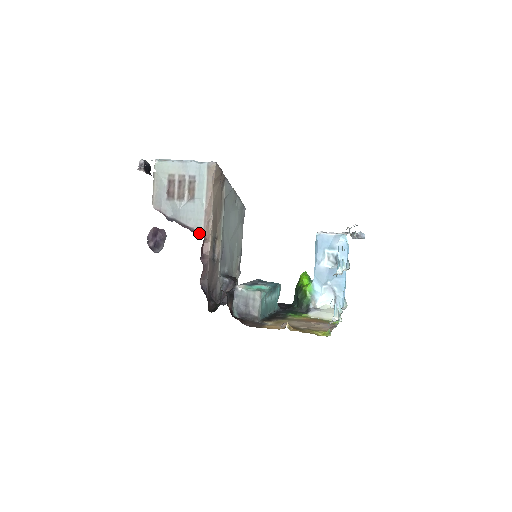
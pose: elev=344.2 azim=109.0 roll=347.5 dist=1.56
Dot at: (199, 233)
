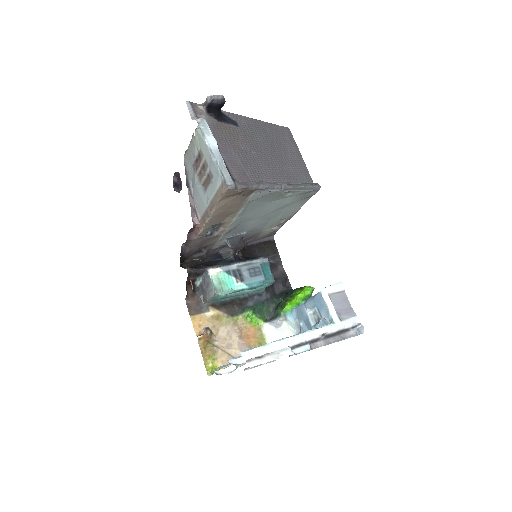
Dot at: (197, 217)
